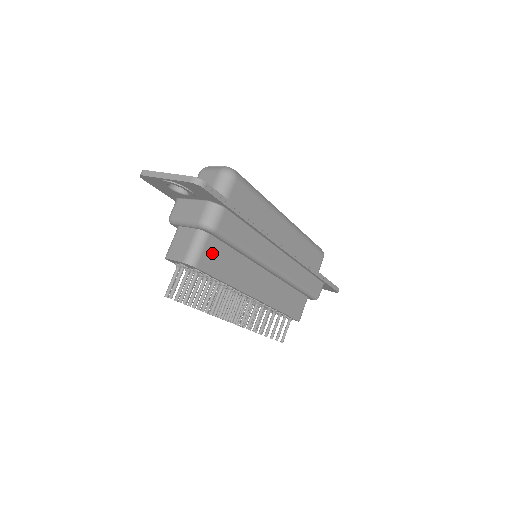
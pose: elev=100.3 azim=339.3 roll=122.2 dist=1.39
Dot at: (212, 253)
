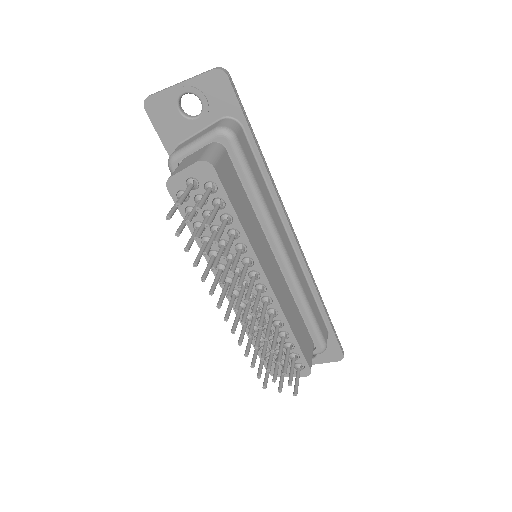
Dot at: (227, 172)
